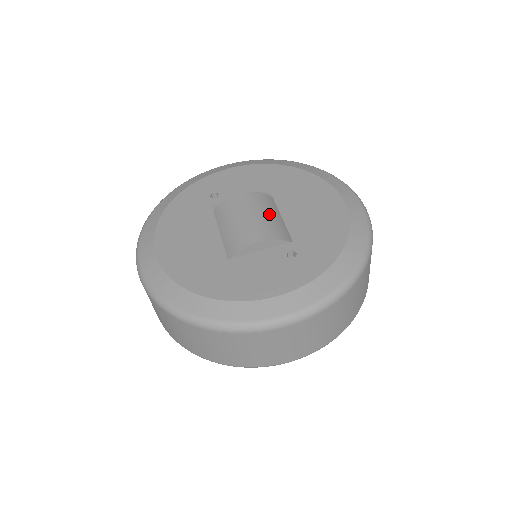
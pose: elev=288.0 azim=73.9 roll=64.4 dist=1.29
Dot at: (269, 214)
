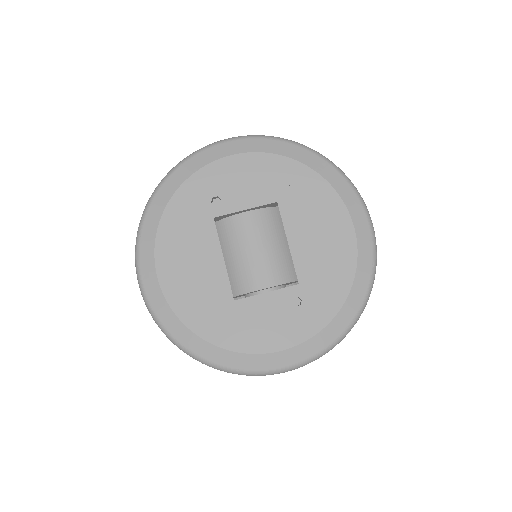
Dot at: (276, 244)
